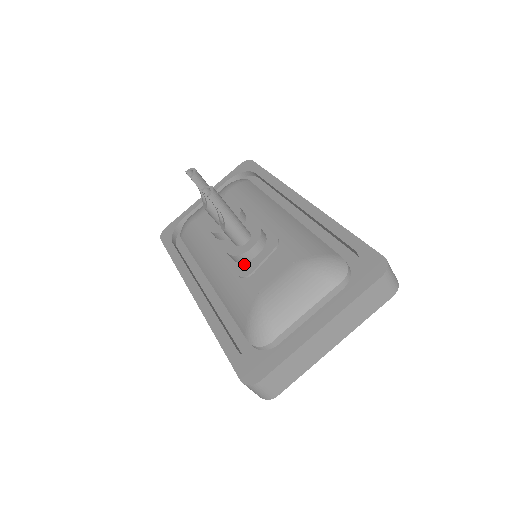
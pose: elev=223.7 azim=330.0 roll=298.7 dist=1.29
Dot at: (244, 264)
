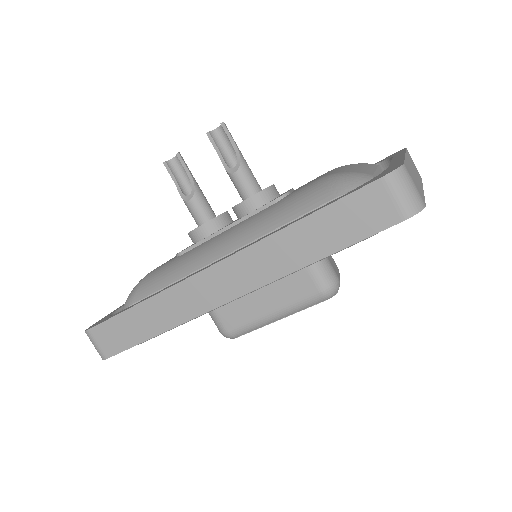
Dot at: (271, 200)
